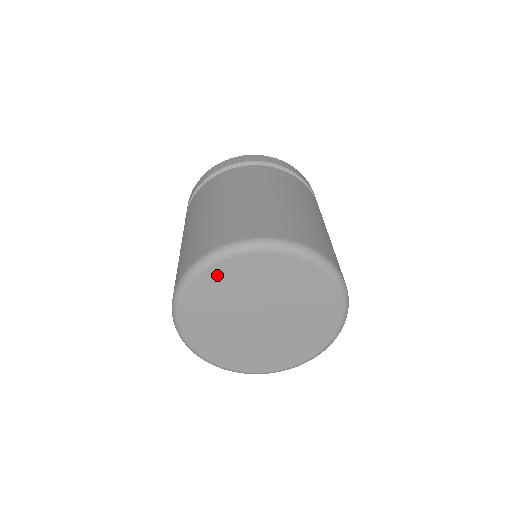
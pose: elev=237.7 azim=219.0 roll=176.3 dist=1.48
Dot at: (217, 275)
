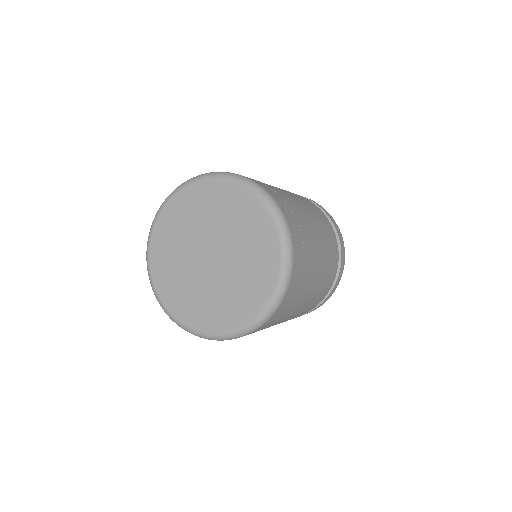
Dot at: (188, 197)
